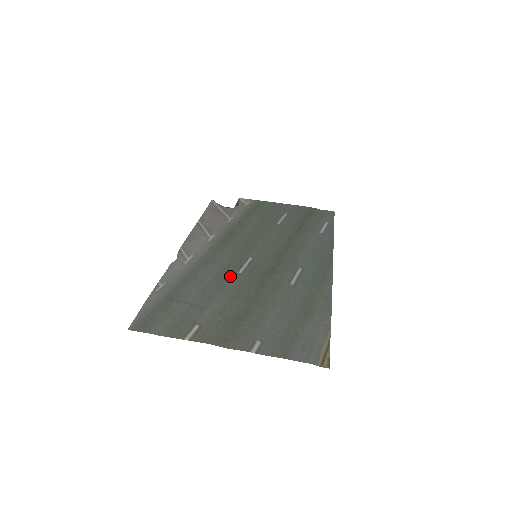
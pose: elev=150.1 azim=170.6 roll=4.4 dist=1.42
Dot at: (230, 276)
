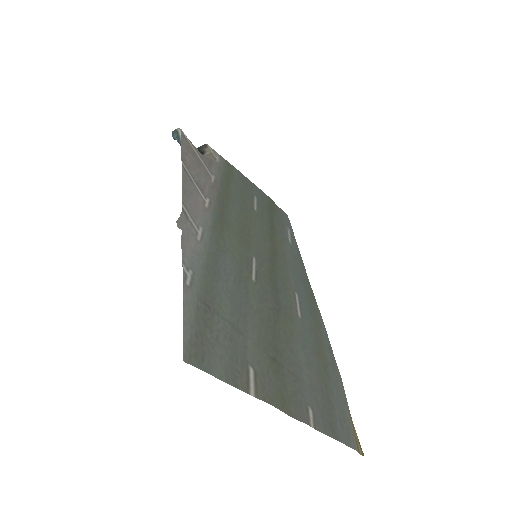
Dot at: (248, 283)
